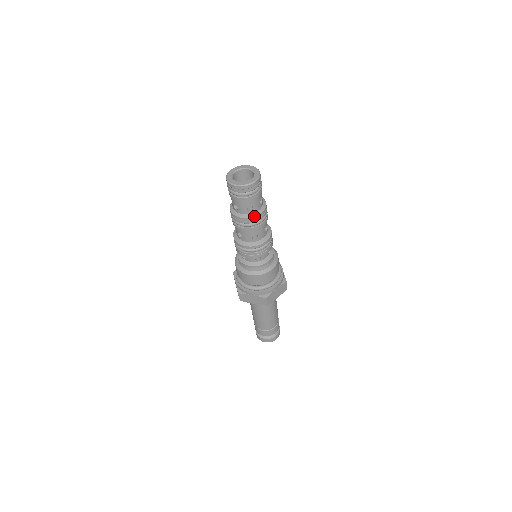
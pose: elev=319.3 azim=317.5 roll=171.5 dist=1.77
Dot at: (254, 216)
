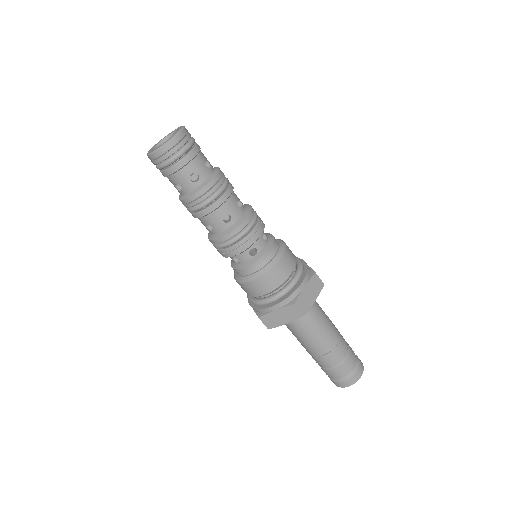
Dot at: (205, 185)
